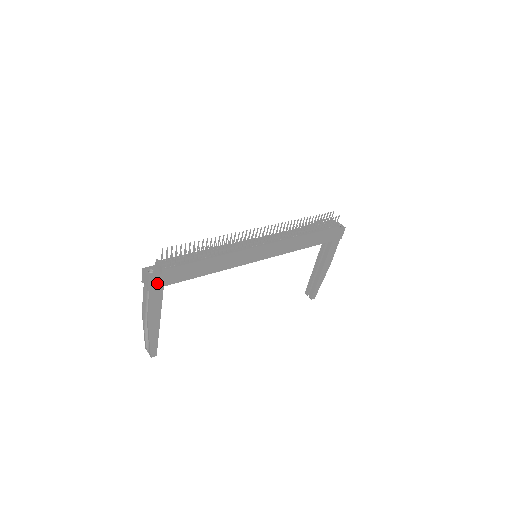
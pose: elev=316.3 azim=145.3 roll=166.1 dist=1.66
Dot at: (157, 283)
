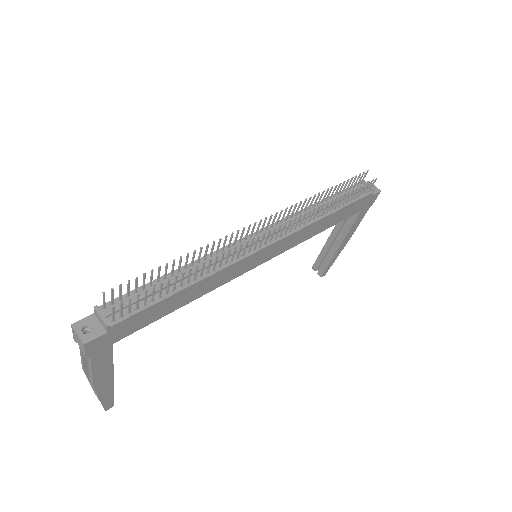
Dot at: (100, 344)
